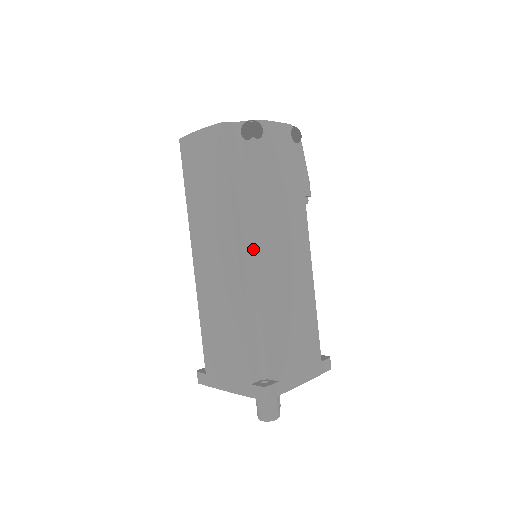
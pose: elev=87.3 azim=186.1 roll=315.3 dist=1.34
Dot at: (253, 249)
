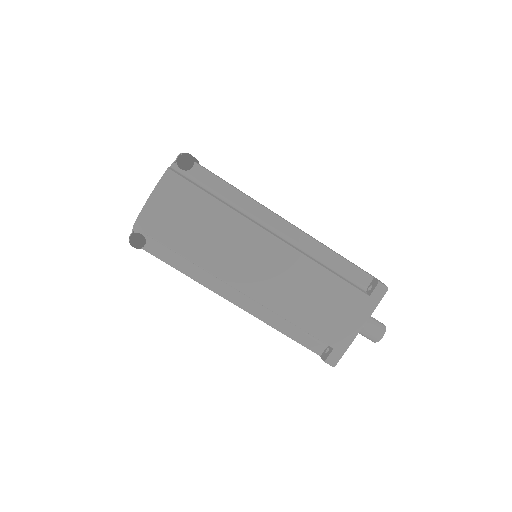
Dot at: (270, 227)
